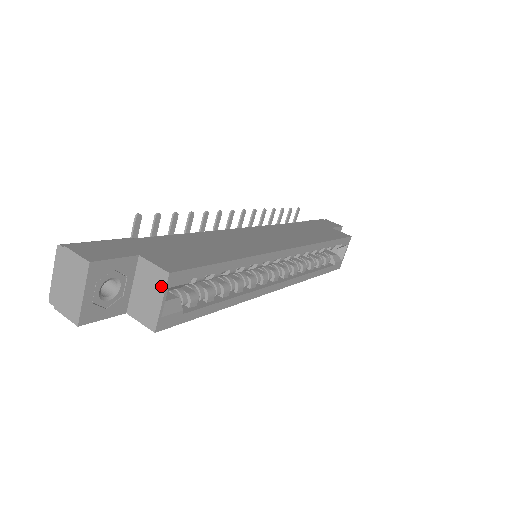
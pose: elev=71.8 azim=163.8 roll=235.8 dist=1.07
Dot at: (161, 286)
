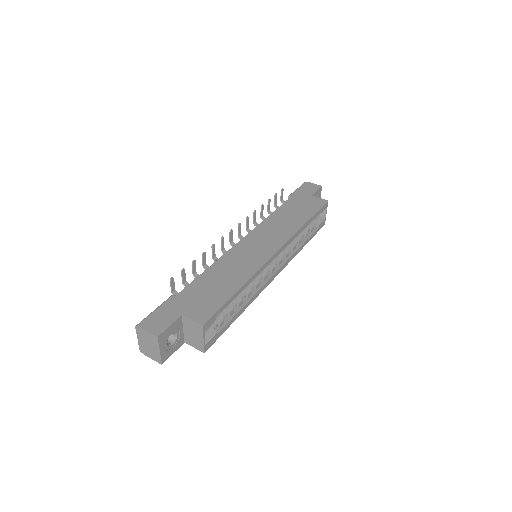
Dot at: (200, 331)
